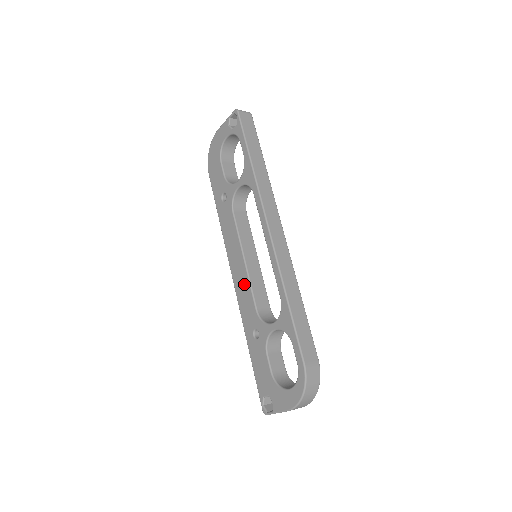
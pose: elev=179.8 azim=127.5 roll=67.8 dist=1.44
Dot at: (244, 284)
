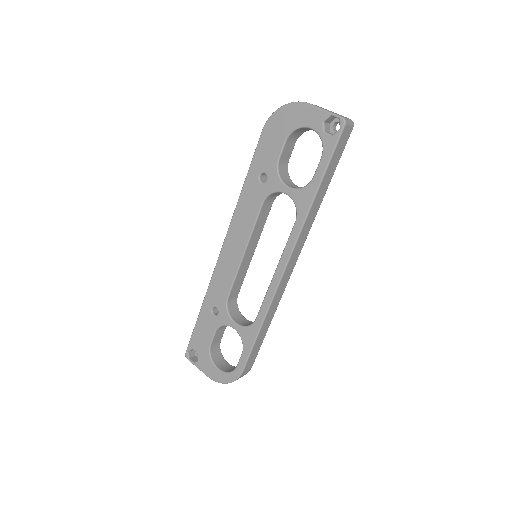
Dot at: (230, 269)
